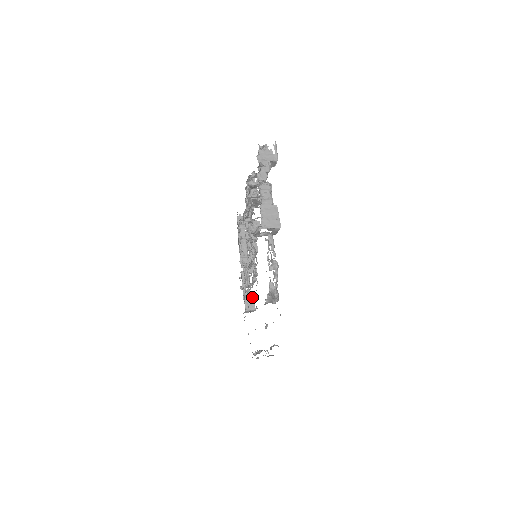
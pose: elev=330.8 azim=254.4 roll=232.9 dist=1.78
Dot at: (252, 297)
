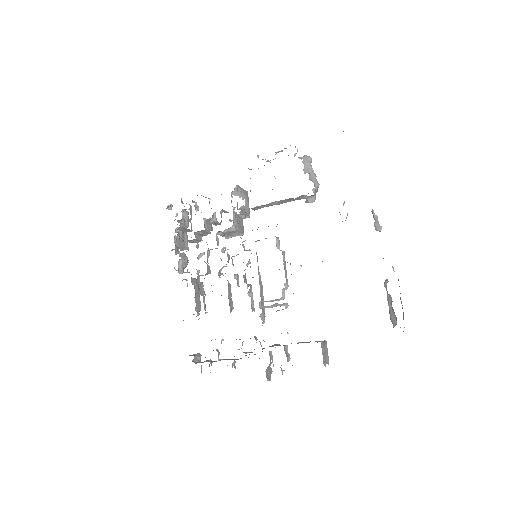
Dot at: occluded
